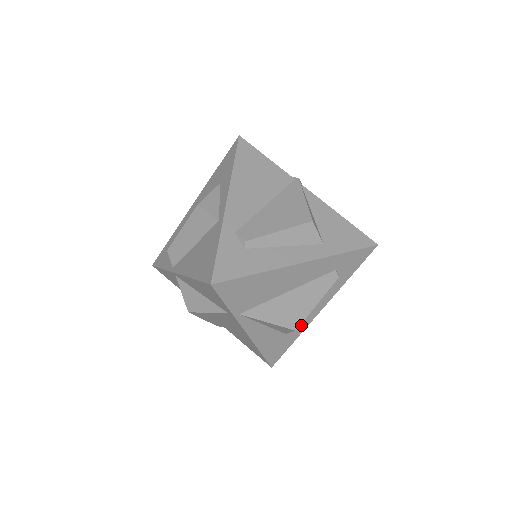
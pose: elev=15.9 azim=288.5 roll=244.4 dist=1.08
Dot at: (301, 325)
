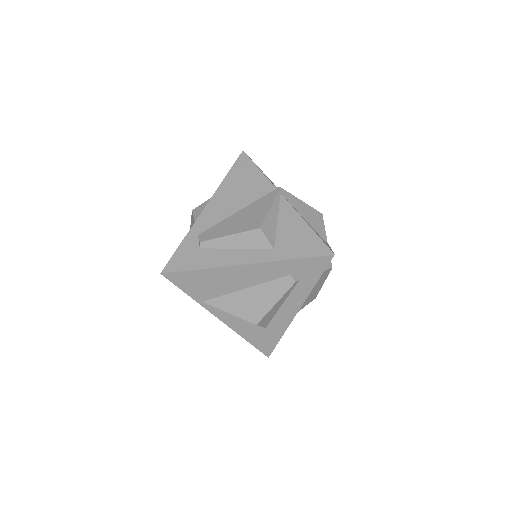
Dot at: (280, 323)
